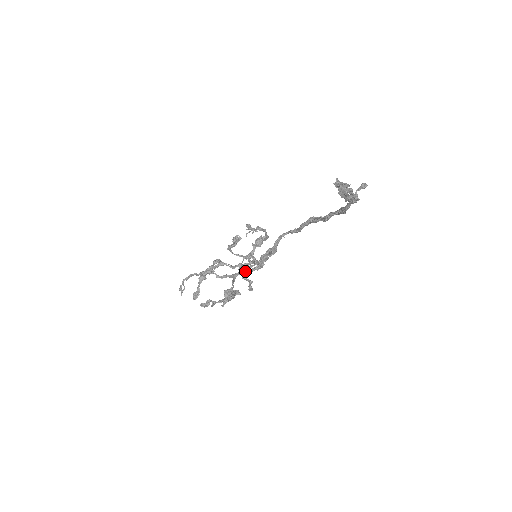
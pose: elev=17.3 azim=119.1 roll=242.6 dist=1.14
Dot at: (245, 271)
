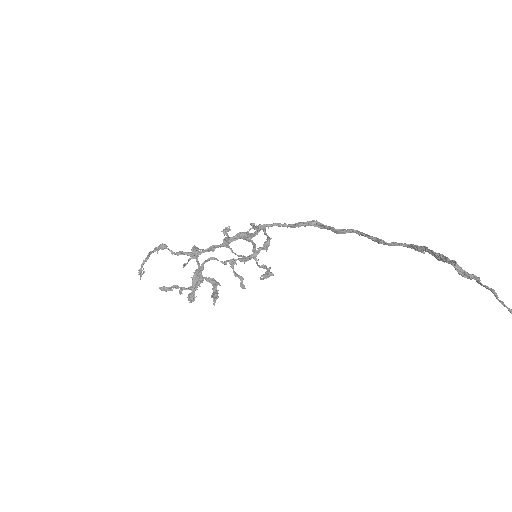
Dot at: occluded
